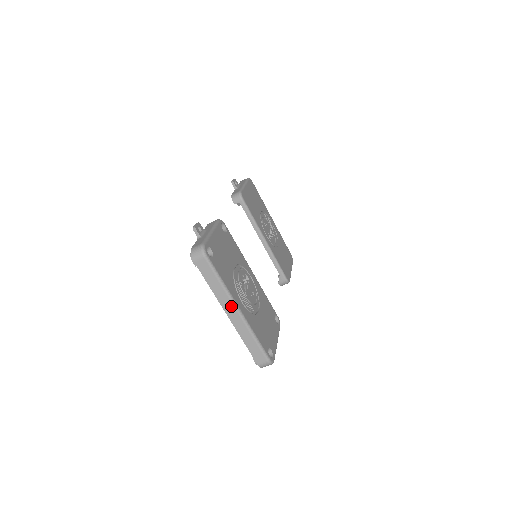
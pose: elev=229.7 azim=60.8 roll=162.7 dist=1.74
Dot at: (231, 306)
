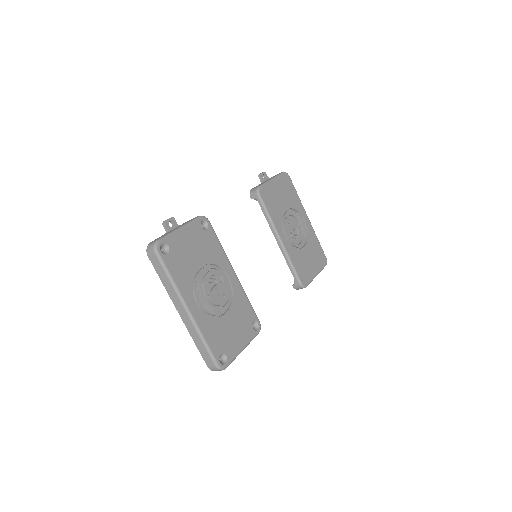
Dot at: (181, 305)
